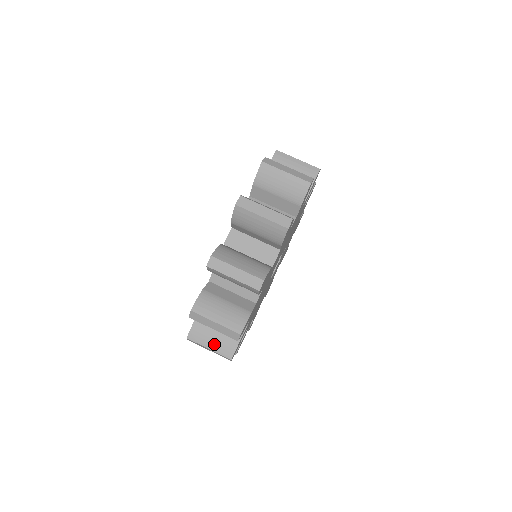
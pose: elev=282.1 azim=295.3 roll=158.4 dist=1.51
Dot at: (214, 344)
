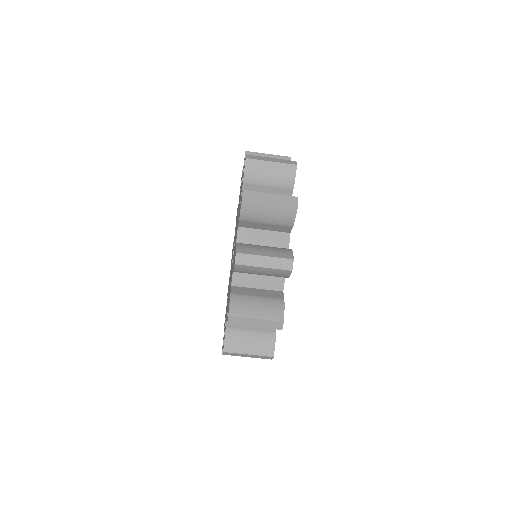
Dot at: occluded
